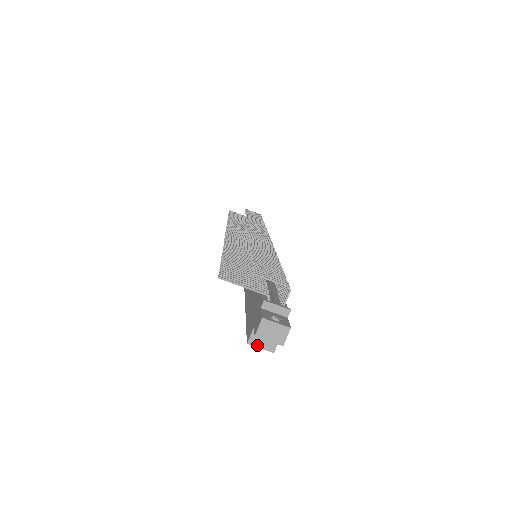
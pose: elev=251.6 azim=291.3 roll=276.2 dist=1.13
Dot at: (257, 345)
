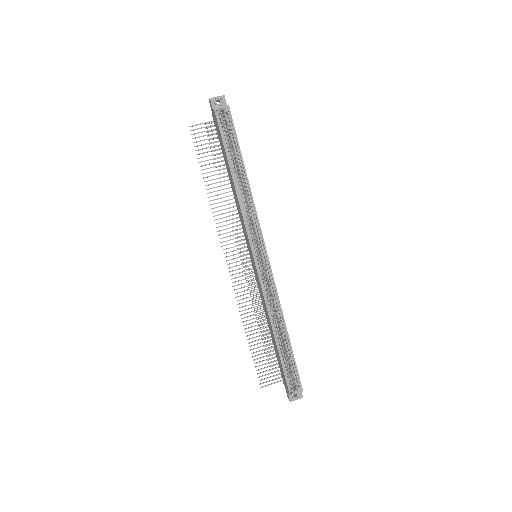
Dot at: (219, 107)
